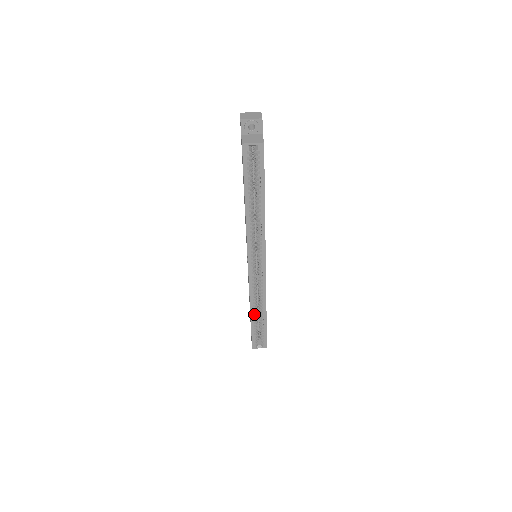
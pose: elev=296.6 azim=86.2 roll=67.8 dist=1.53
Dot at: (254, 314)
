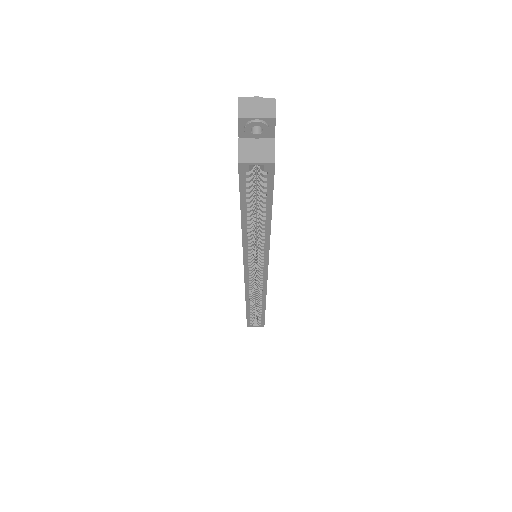
Dot at: (250, 305)
